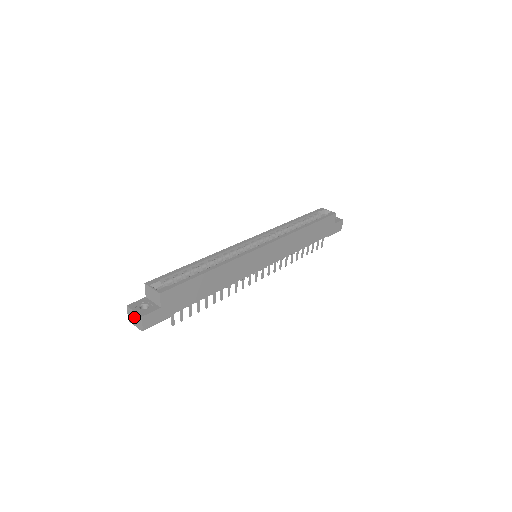
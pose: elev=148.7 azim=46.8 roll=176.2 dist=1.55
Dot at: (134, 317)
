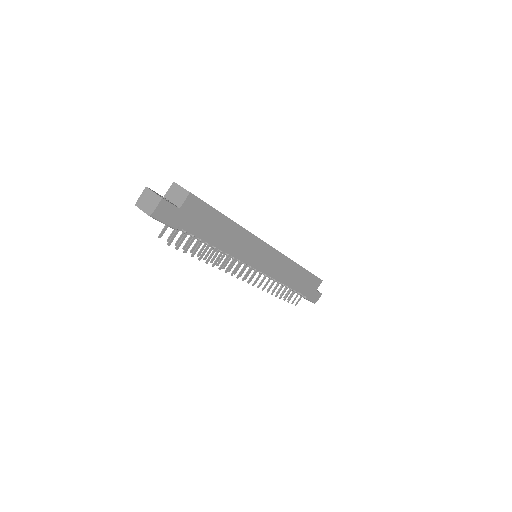
Dot at: (149, 199)
